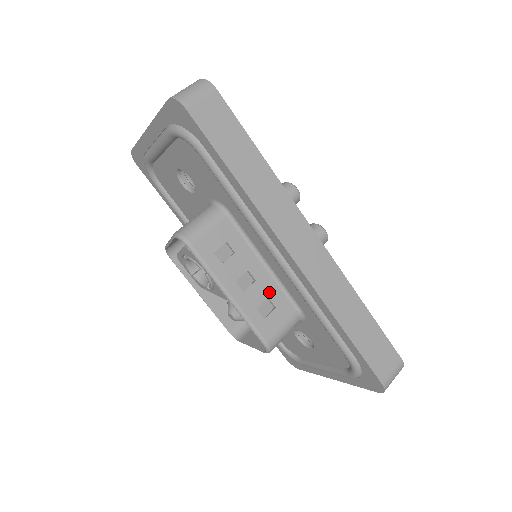
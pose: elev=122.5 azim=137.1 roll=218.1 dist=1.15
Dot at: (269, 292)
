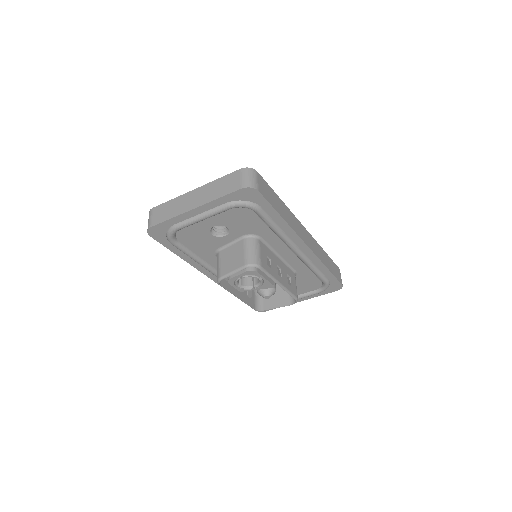
Dot at: (286, 271)
